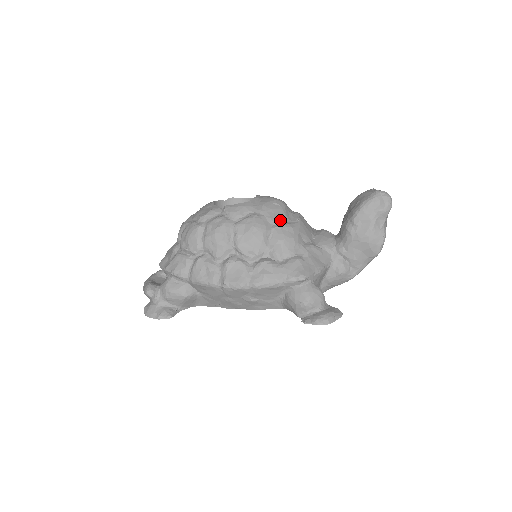
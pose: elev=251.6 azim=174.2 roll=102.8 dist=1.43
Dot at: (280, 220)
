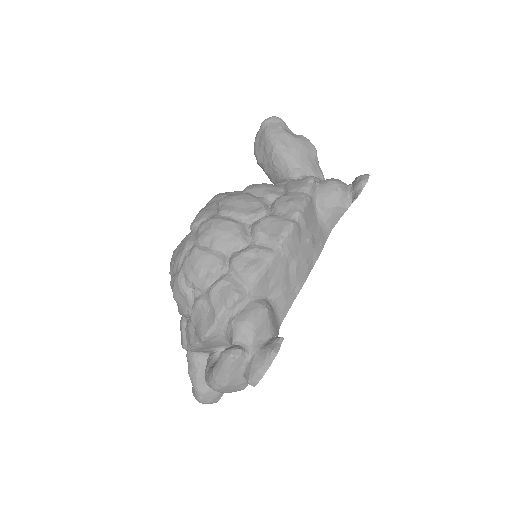
Dot at: (239, 191)
